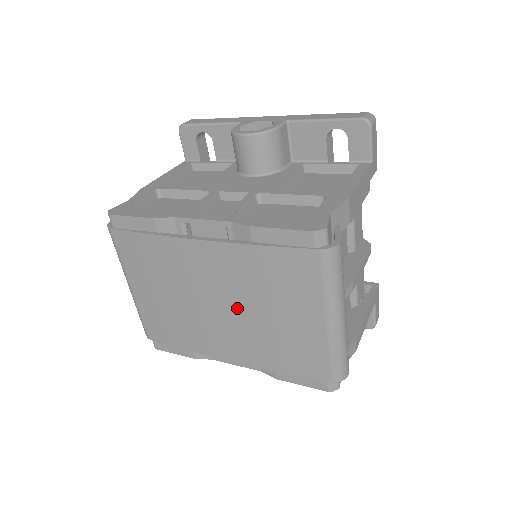
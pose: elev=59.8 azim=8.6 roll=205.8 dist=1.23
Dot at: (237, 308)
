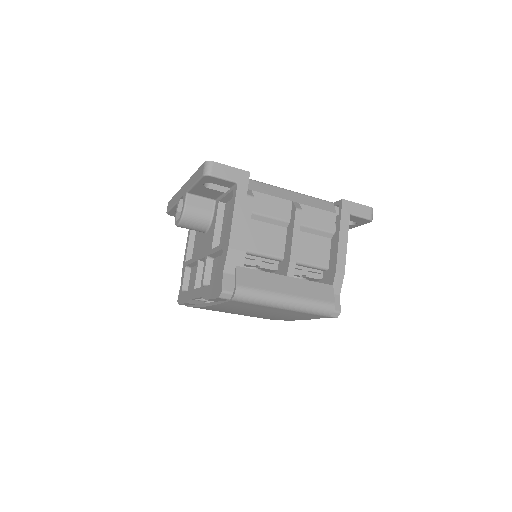
Dot at: (255, 313)
